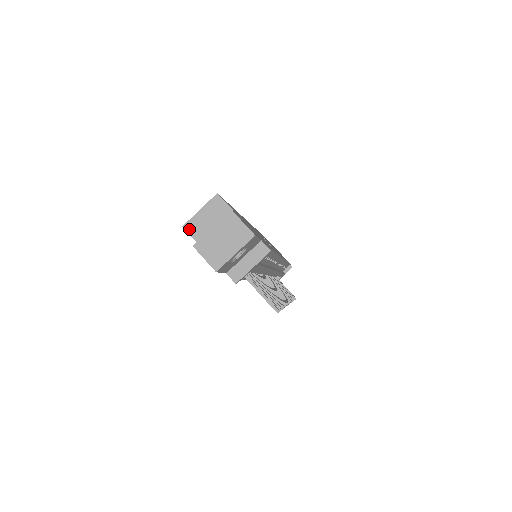
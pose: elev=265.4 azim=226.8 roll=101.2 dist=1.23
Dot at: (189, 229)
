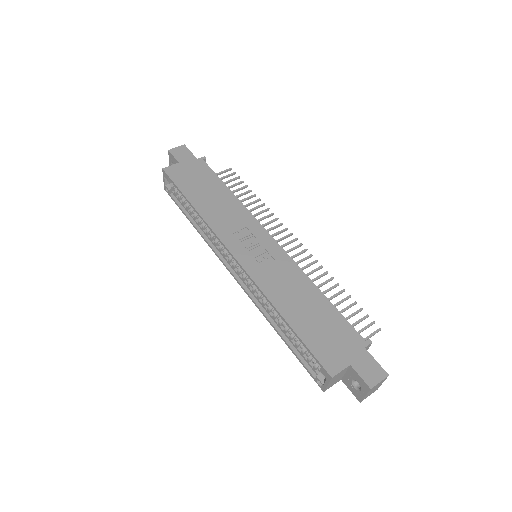
Dot at: occluded
